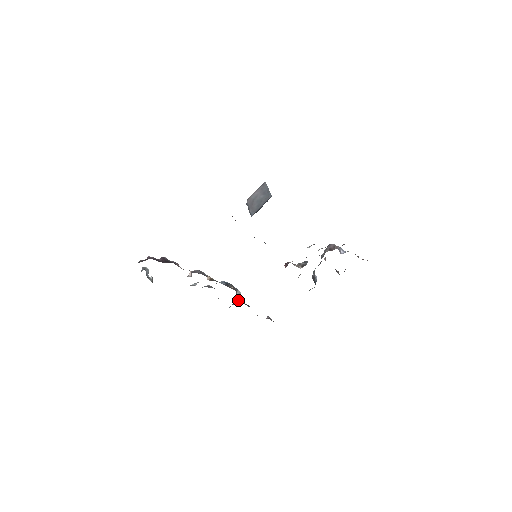
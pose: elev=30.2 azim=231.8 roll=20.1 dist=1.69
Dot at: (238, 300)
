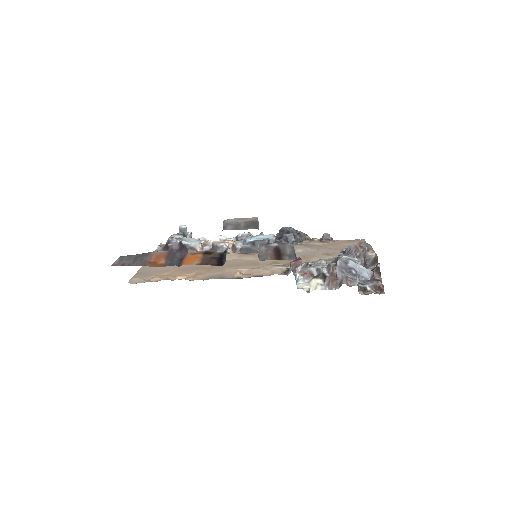
Dot at: (275, 242)
